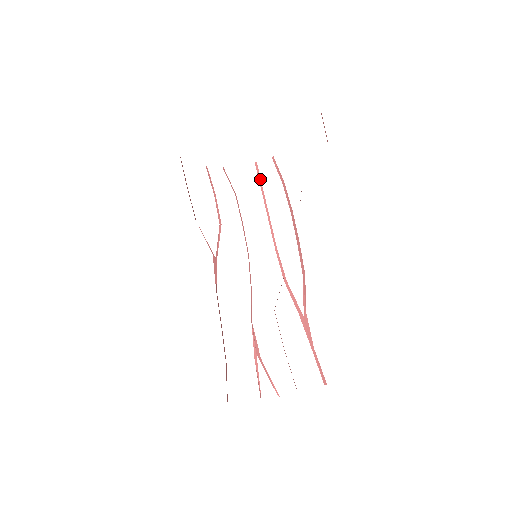
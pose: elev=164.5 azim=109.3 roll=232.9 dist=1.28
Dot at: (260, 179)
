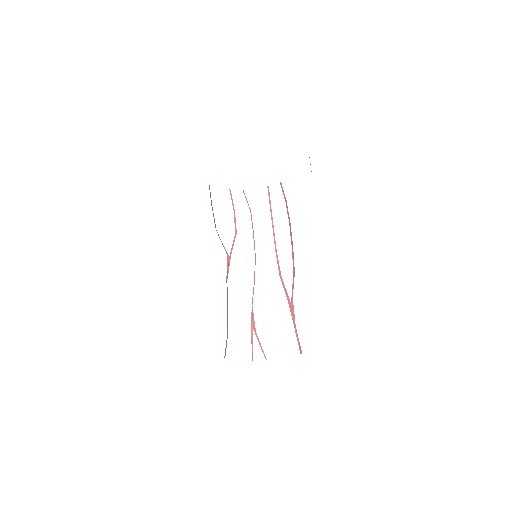
Dot at: occluded
